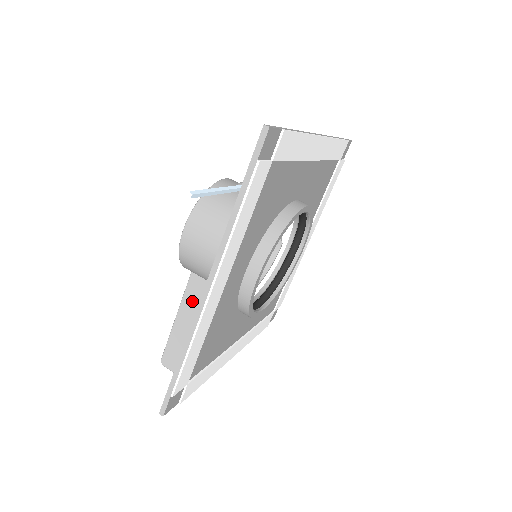
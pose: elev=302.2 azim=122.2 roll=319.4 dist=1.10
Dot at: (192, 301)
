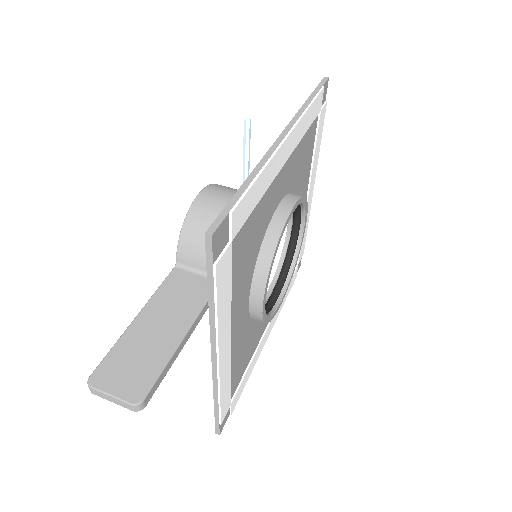
Dot at: (168, 296)
